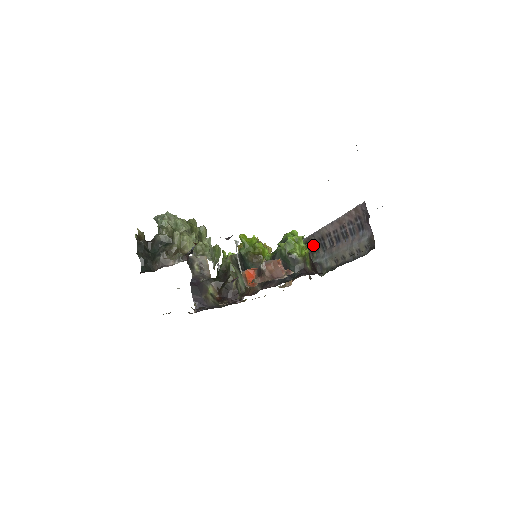
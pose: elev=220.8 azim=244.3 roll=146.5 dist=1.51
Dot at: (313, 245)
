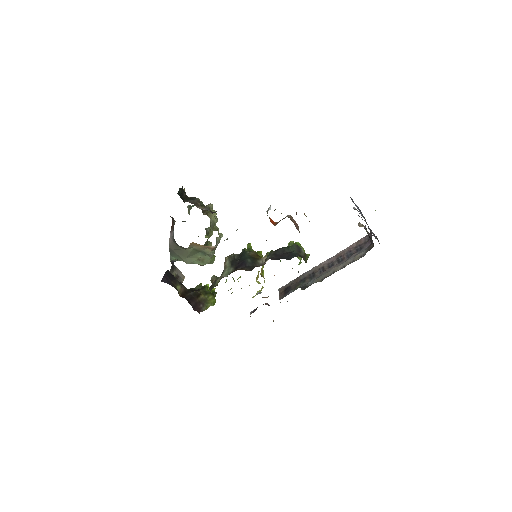
Dot at: (299, 281)
